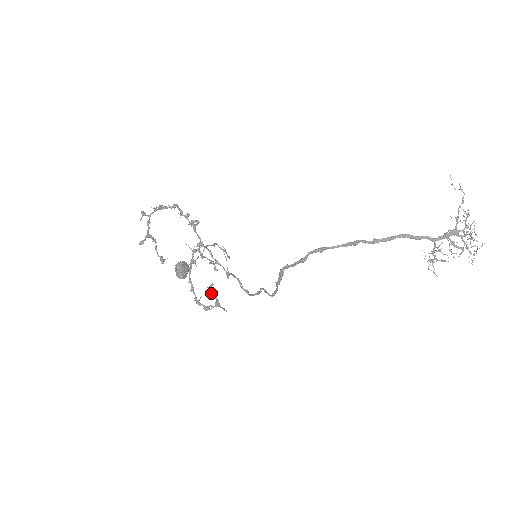
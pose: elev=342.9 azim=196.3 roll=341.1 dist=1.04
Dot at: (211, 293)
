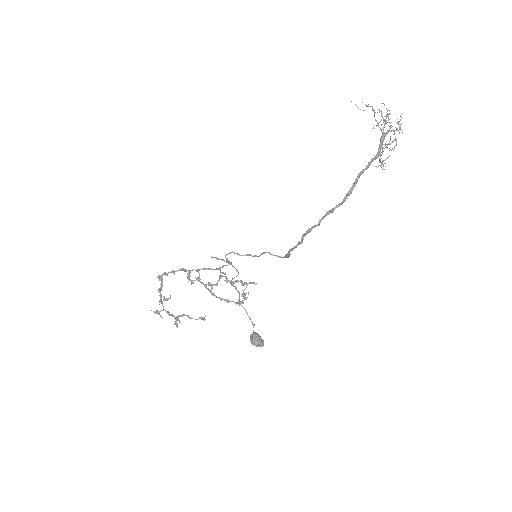
Dot at: (232, 283)
